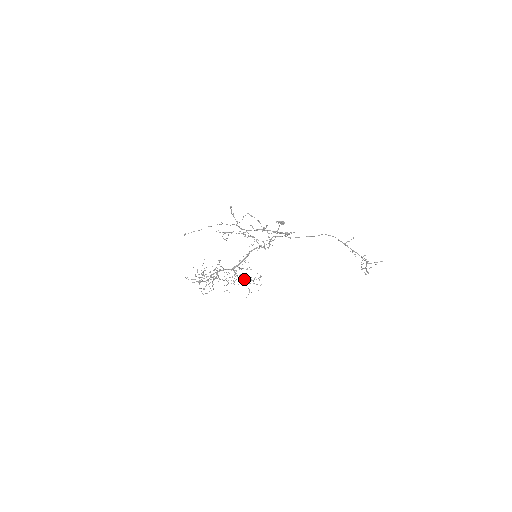
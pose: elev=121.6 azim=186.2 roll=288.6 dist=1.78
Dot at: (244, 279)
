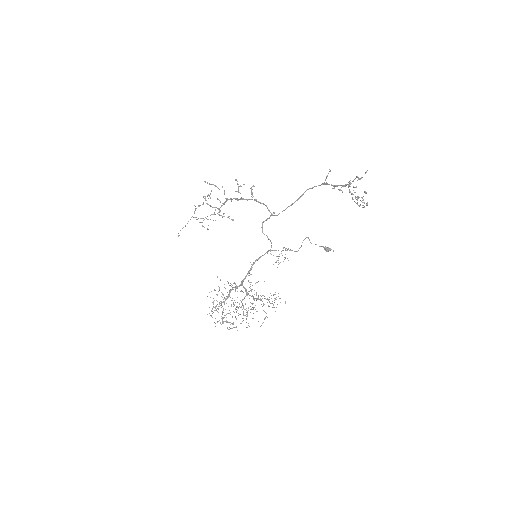
Dot at: (258, 299)
